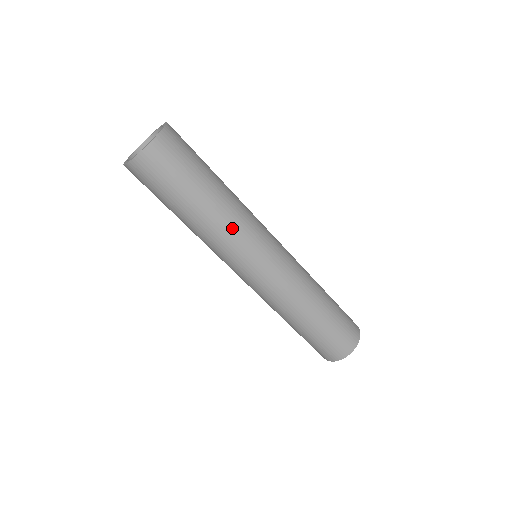
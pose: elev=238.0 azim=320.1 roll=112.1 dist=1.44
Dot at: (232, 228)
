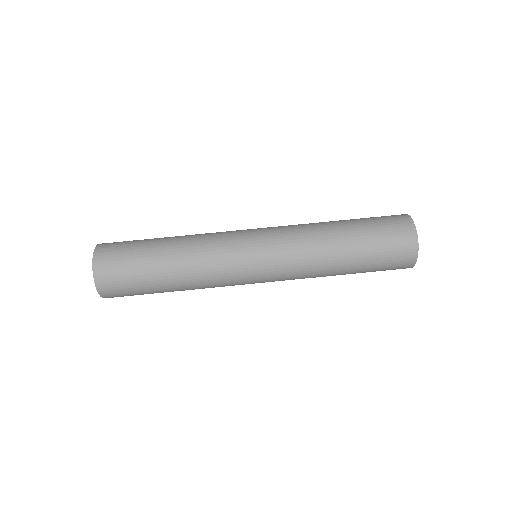
Dot at: (203, 247)
